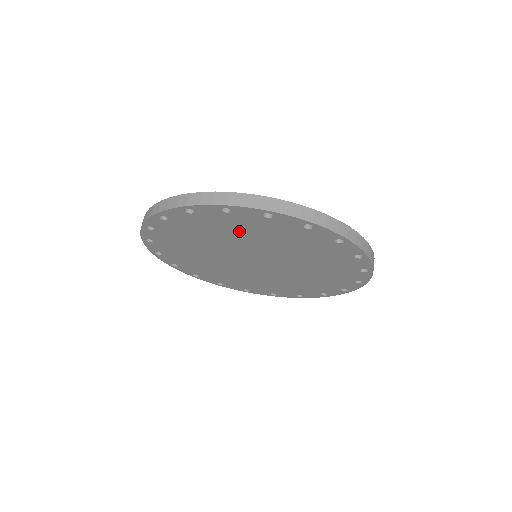
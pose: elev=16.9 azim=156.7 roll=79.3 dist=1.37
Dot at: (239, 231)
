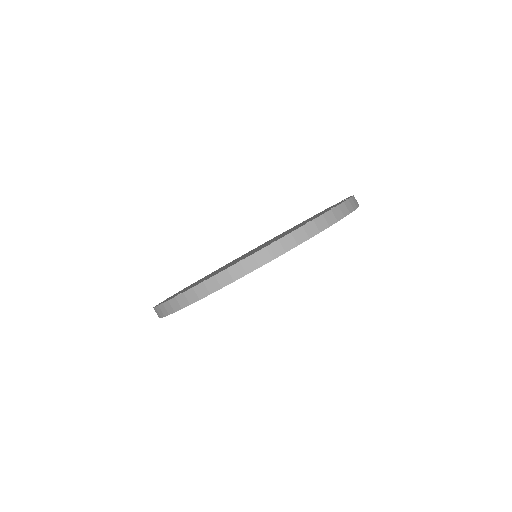
Dot at: occluded
